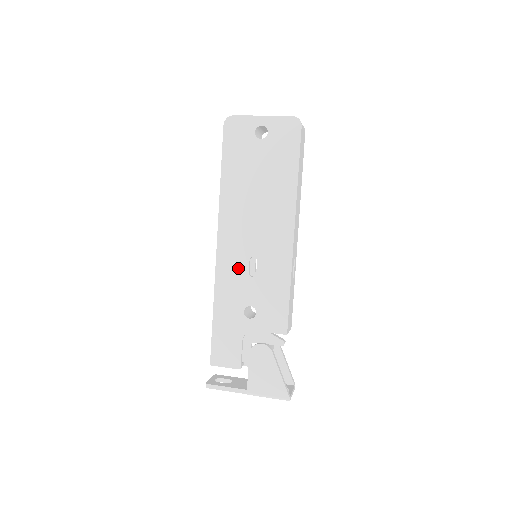
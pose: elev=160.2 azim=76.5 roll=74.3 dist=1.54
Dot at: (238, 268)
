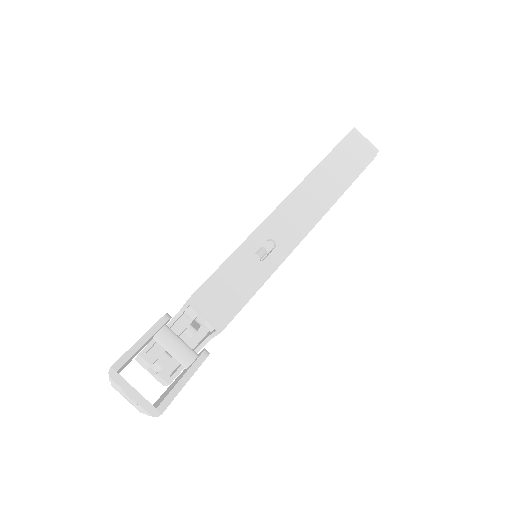
Dot at: occluded
